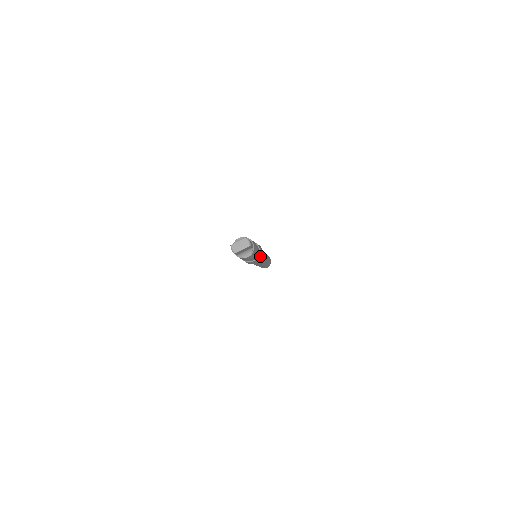
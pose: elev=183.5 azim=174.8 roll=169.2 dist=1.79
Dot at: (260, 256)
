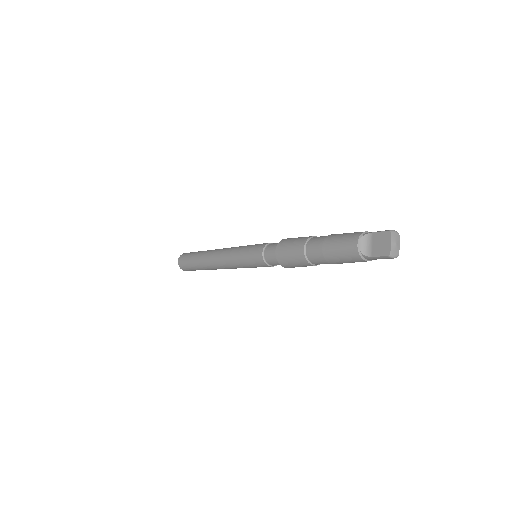
Dot at: occluded
